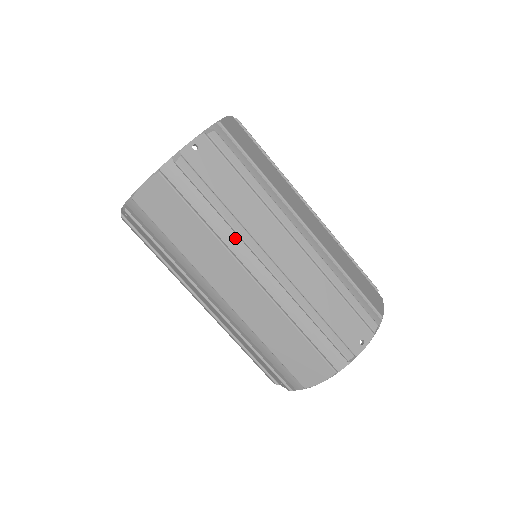
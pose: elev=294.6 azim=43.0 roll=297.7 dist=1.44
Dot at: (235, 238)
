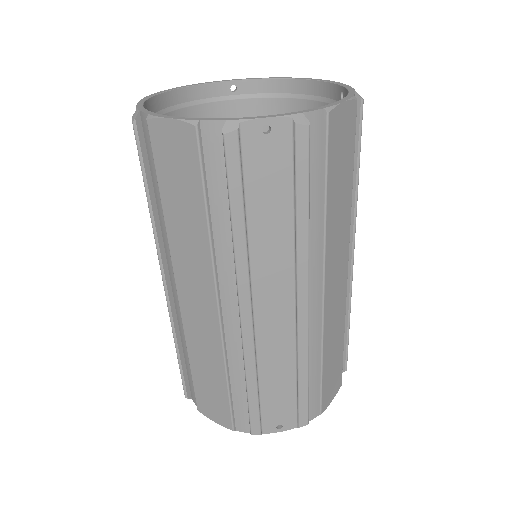
Dot at: (231, 262)
